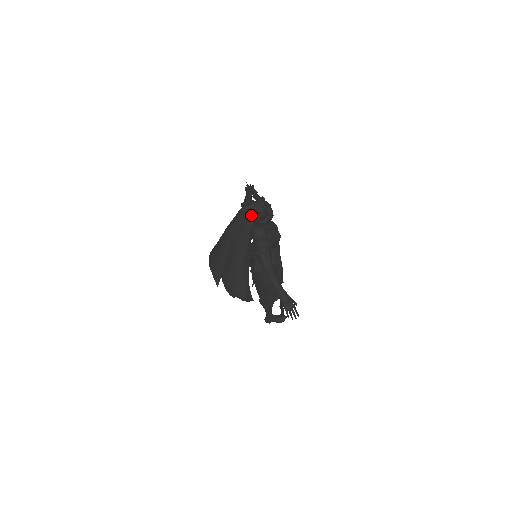
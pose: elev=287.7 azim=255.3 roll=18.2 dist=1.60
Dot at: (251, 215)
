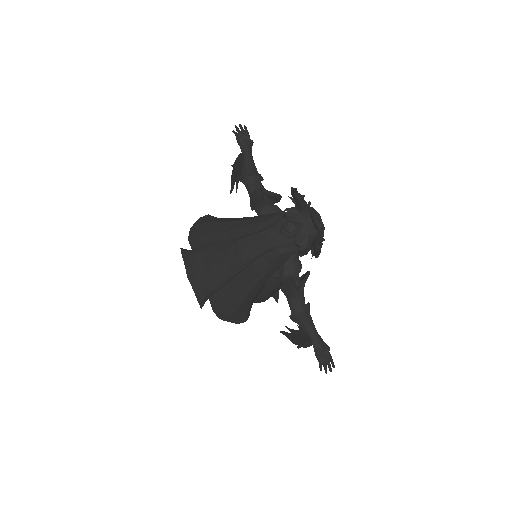
Dot at: (297, 243)
